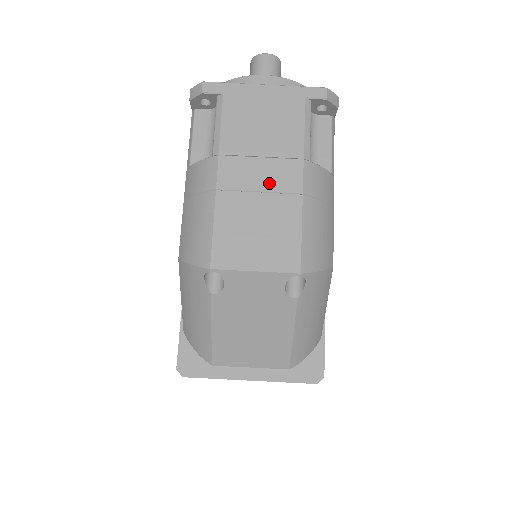
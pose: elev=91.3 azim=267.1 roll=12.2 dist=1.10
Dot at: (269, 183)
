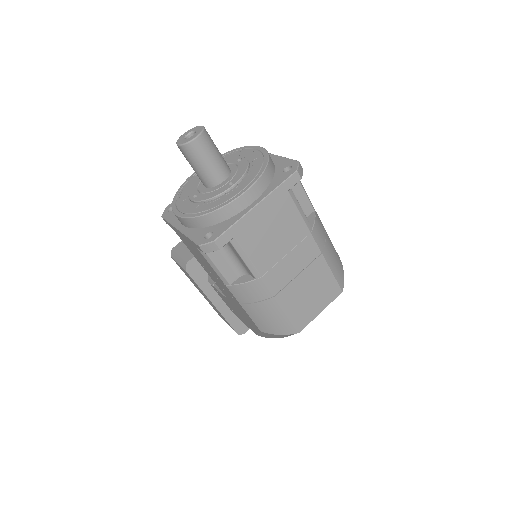
Dot at: (301, 265)
